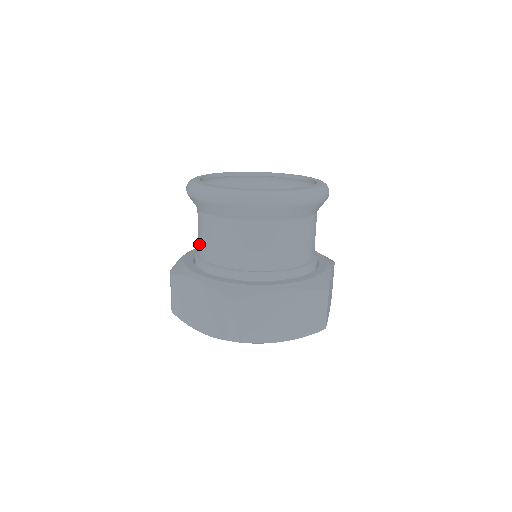
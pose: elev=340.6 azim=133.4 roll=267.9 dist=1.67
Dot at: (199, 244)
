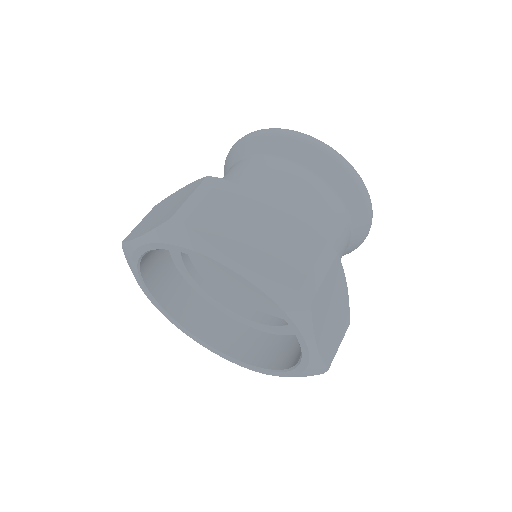
Dot at: occluded
